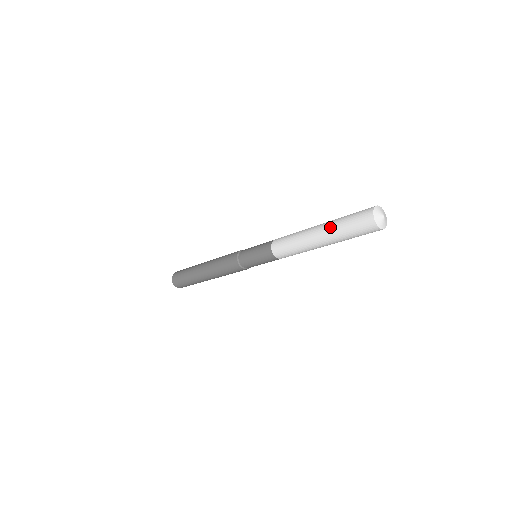
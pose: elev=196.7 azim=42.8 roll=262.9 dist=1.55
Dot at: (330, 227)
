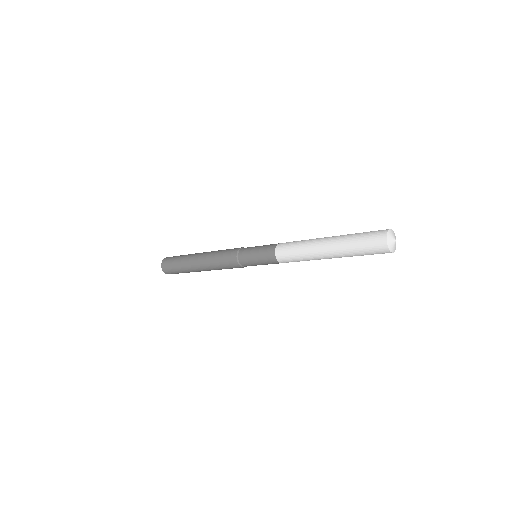
Dot at: (340, 242)
